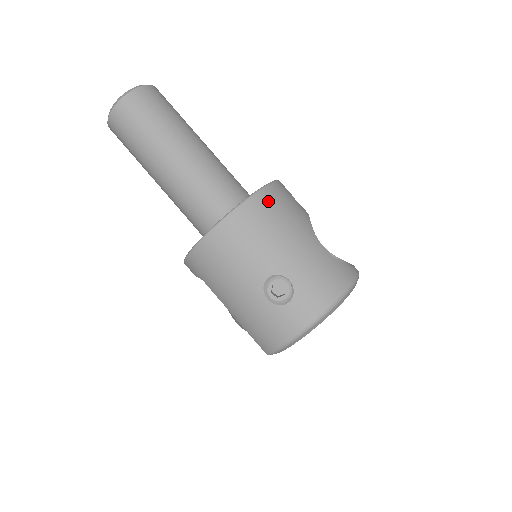
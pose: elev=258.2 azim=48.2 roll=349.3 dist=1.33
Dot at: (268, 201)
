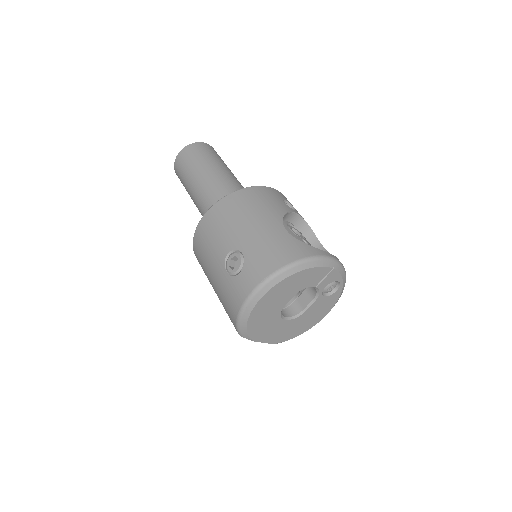
Dot at: (244, 196)
